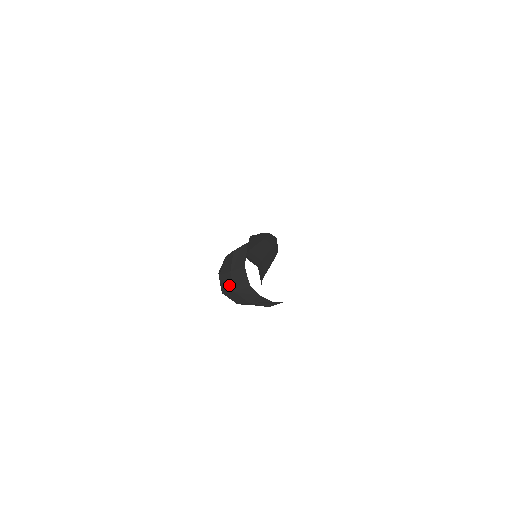
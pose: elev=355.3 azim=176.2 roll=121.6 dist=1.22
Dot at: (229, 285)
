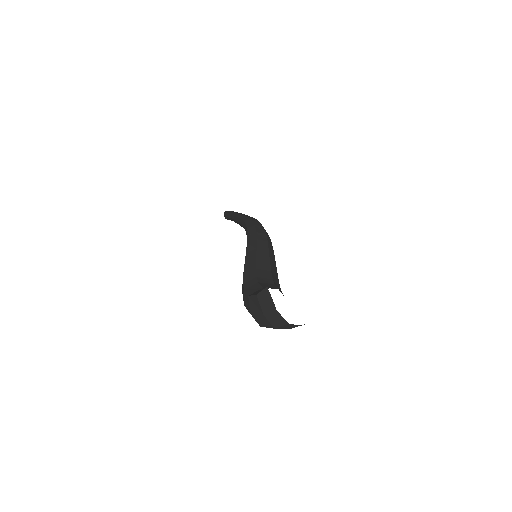
Dot at: (266, 323)
